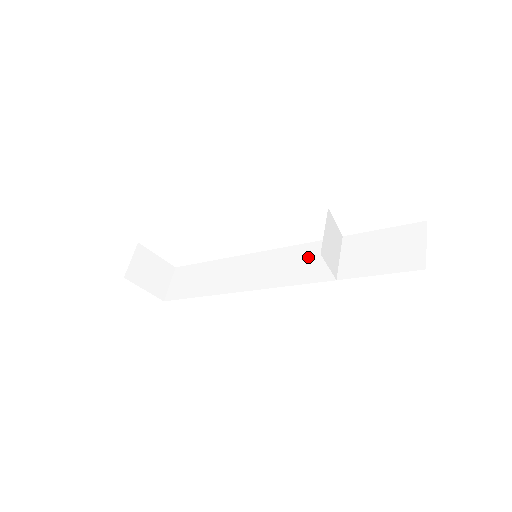
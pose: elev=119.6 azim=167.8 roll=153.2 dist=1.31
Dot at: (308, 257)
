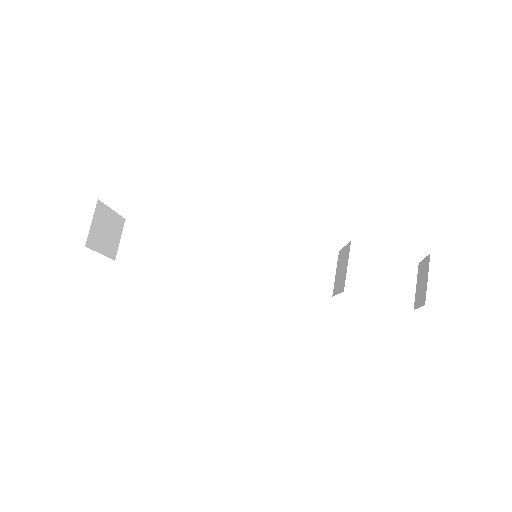
Dot at: (302, 262)
